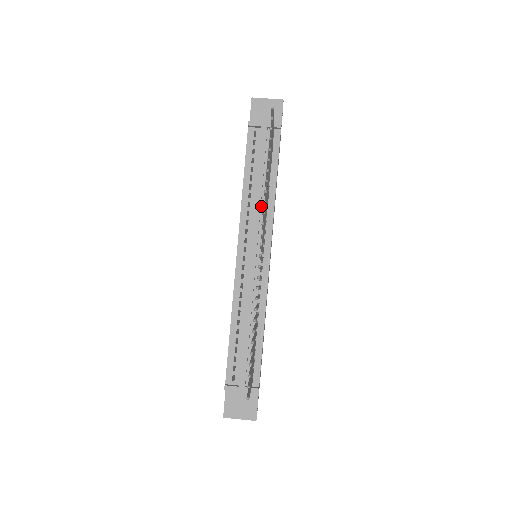
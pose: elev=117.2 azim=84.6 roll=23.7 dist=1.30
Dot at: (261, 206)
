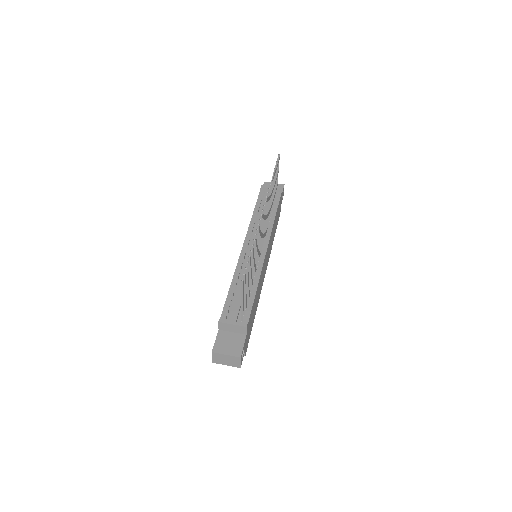
Dot at: occluded
